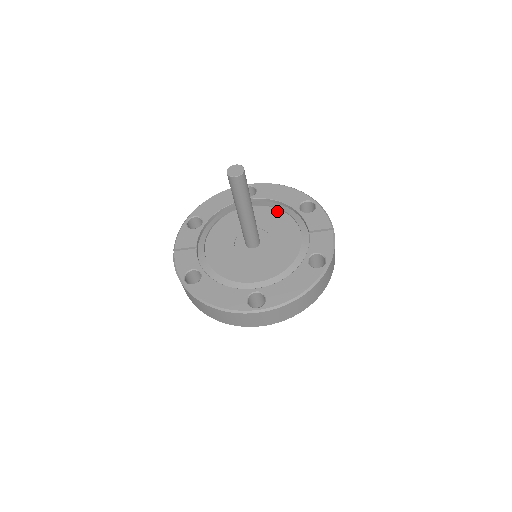
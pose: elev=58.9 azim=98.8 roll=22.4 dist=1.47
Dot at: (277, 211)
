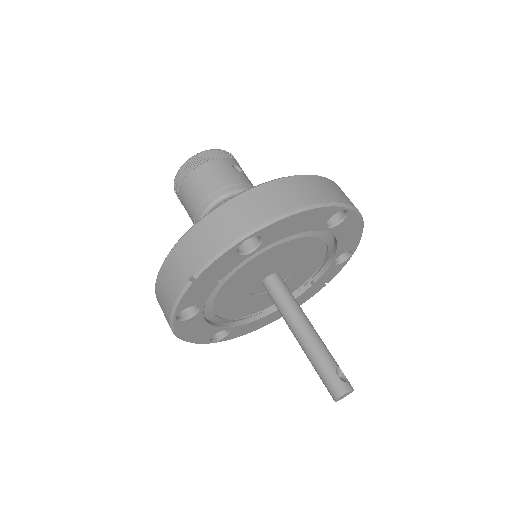
Dot at: (324, 251)
